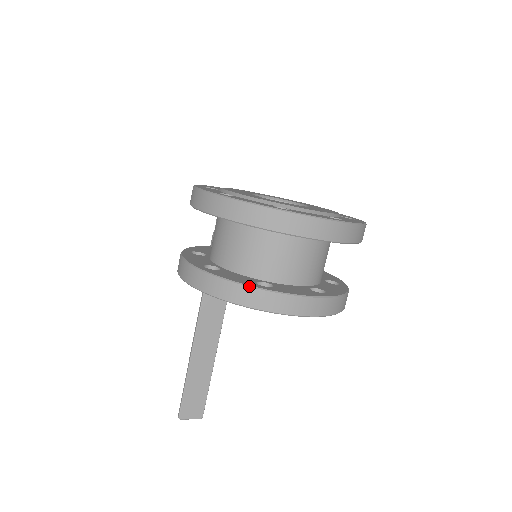
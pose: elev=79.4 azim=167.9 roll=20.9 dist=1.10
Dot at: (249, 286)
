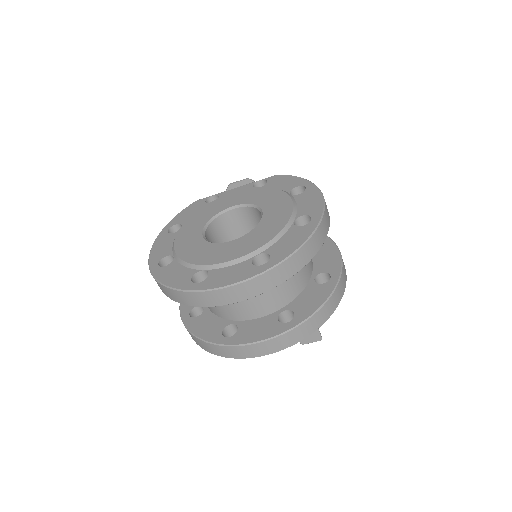
Dot at: (211, 343)
